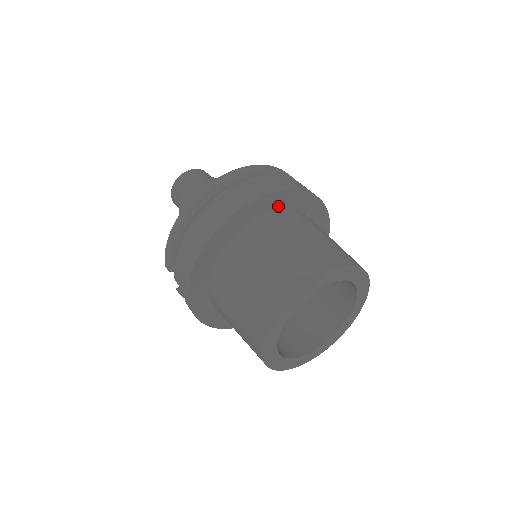
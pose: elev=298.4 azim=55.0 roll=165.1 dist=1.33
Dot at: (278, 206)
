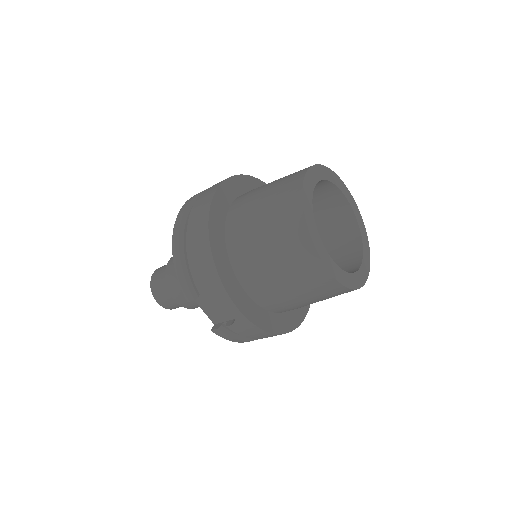
Dot at: (242, 190)
